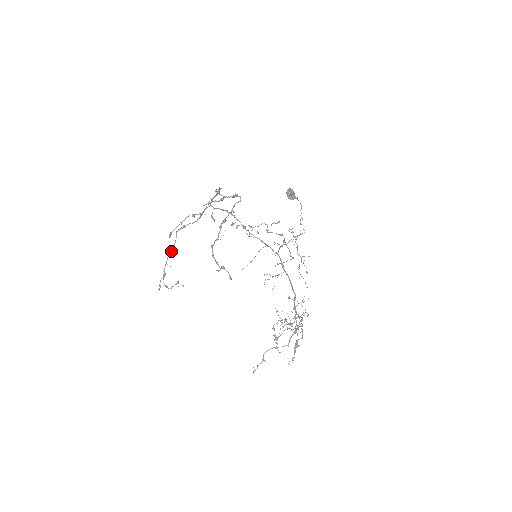
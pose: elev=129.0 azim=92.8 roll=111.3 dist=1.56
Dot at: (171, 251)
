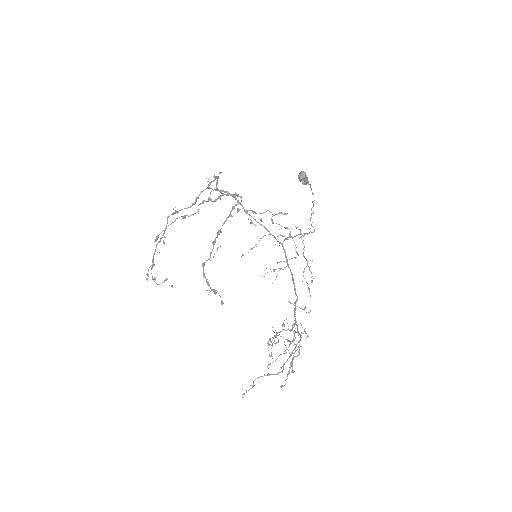
Dot at: (161, 238)
